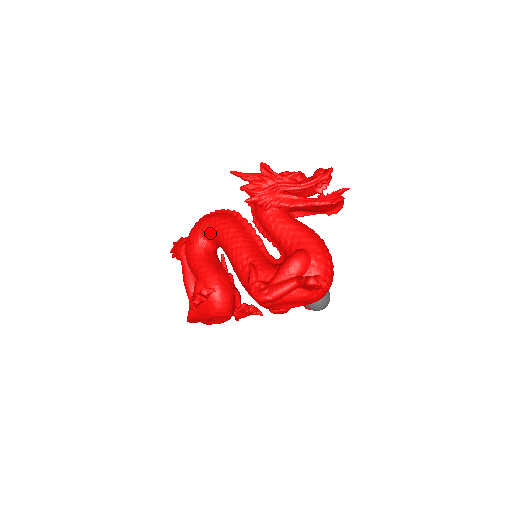
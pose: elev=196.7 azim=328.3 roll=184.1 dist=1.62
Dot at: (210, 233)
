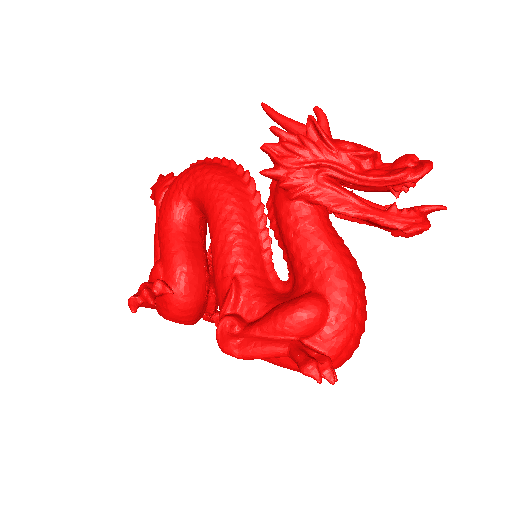
Dot at: (198, 196)
